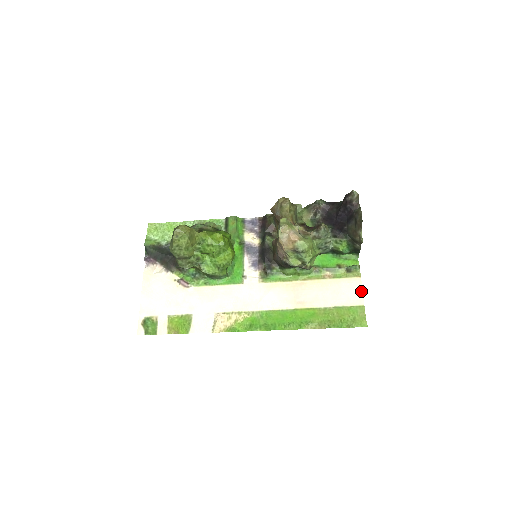
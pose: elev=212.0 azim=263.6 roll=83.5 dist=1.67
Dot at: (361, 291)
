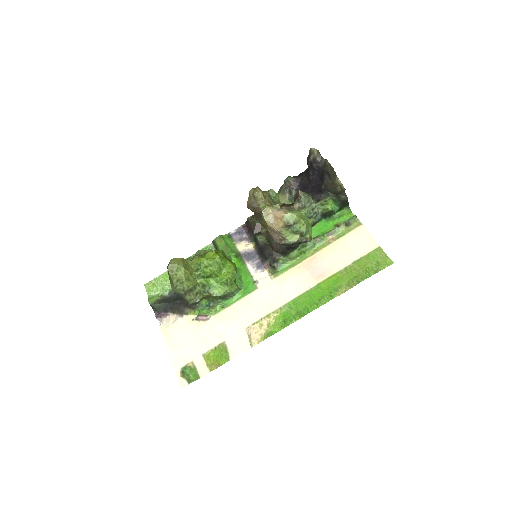
Dot at: (370, 236)
